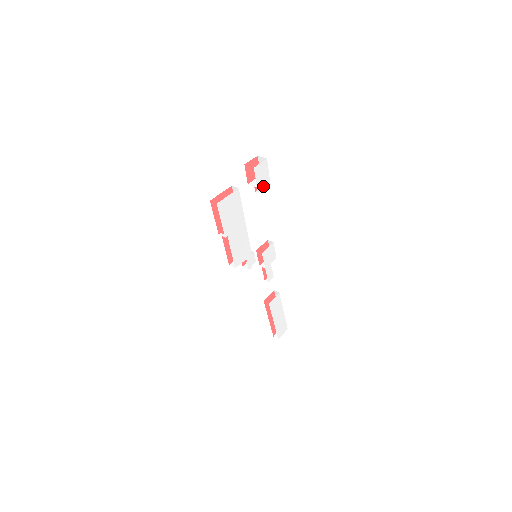
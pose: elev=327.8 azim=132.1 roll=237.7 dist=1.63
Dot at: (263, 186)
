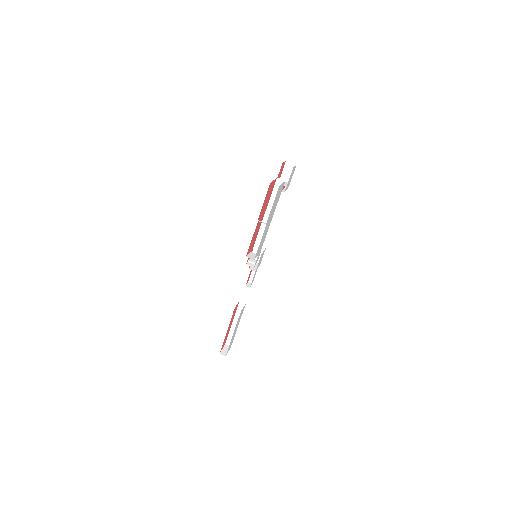
Dot at: (287, 188)
